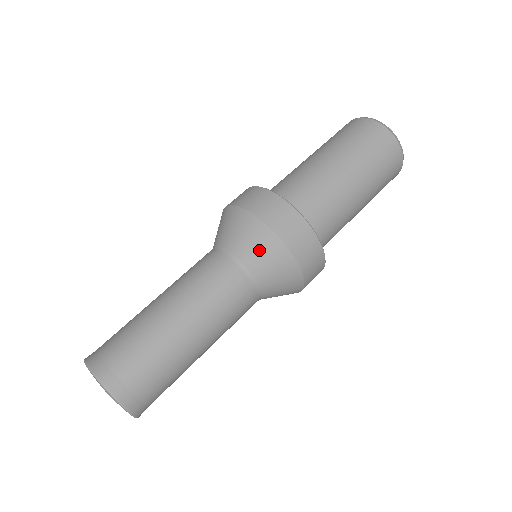
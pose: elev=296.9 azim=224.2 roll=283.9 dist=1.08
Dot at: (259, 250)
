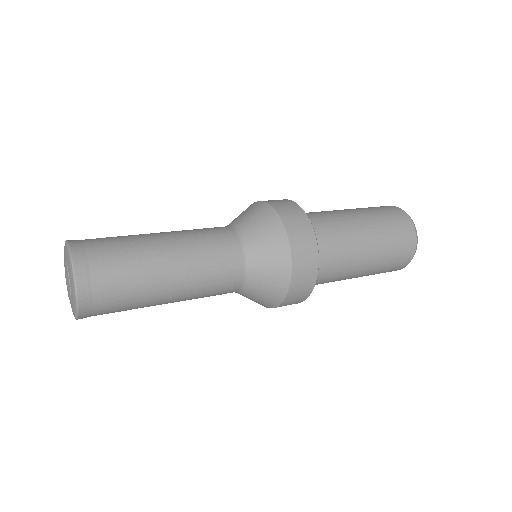
Dot at: (245, 213)
